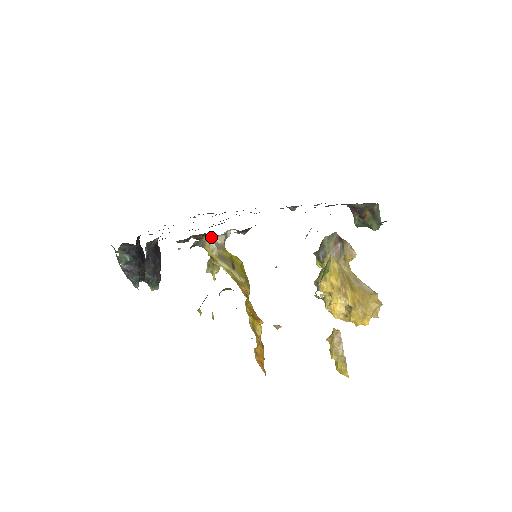
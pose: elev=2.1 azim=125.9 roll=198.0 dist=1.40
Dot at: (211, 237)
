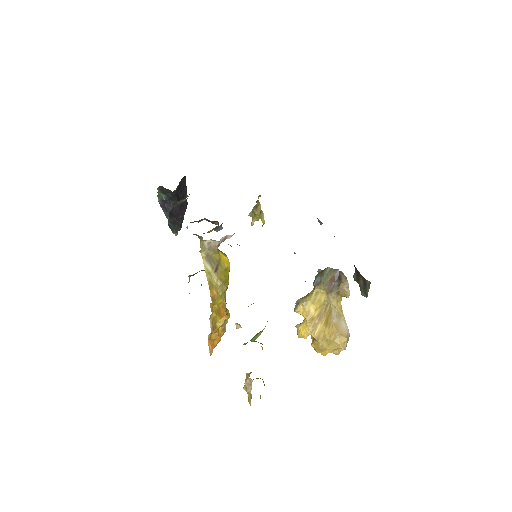
Dot at: (205, 240)
